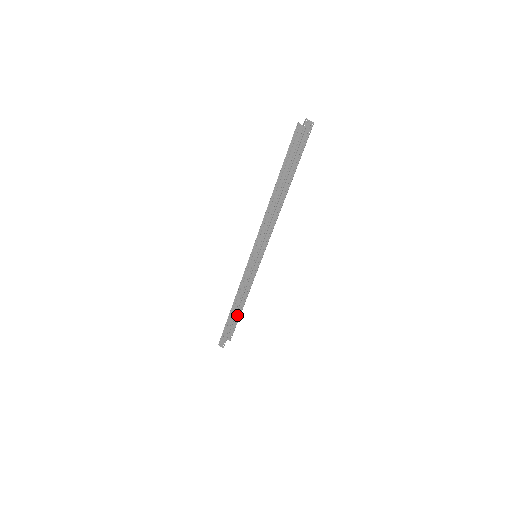
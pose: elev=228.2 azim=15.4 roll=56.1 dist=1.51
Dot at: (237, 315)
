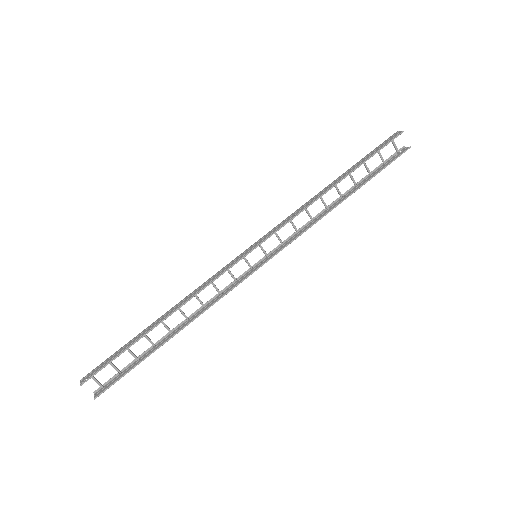
Dot at: (151, 351)
